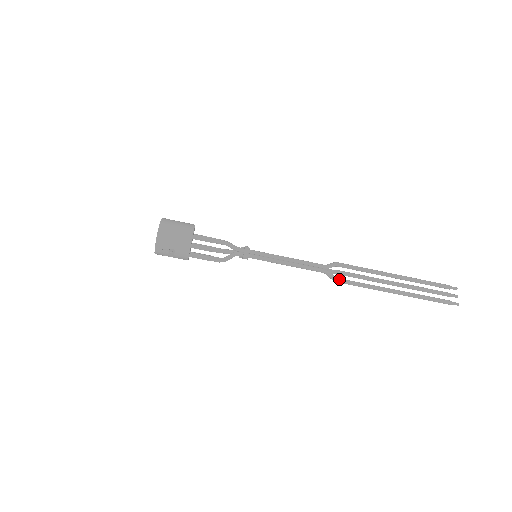
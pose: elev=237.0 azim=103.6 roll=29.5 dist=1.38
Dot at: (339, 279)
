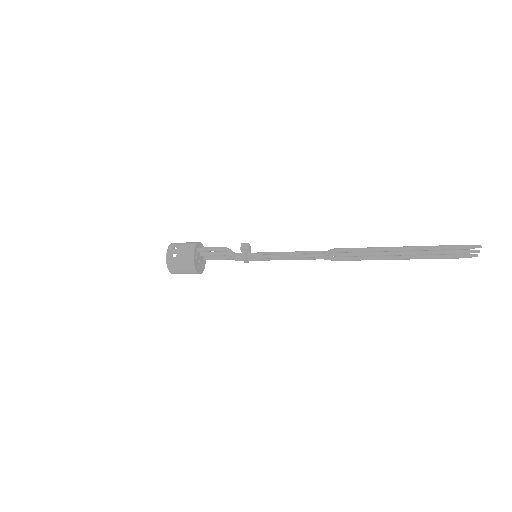
Dot at: occluded
